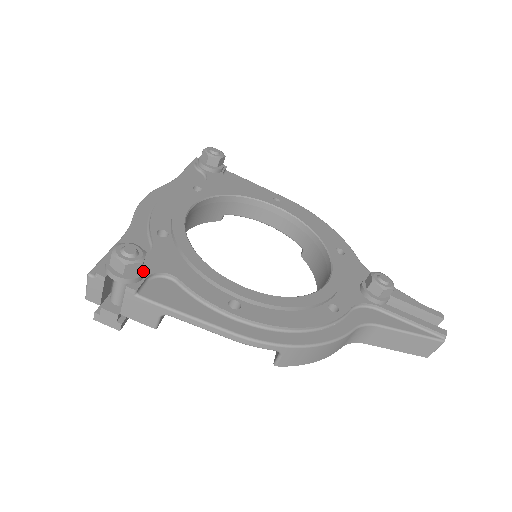
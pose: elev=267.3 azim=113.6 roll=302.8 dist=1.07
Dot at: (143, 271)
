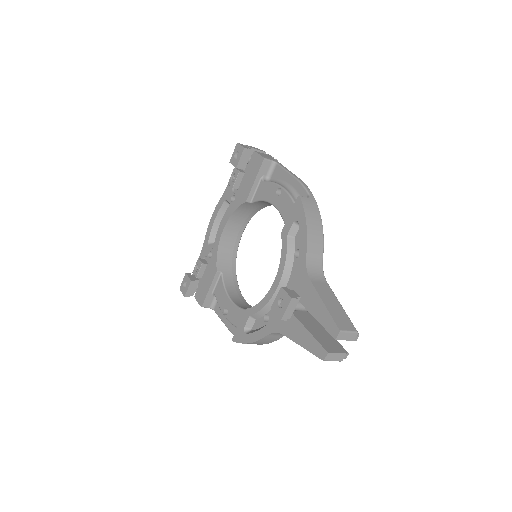
Dot at: occluded
